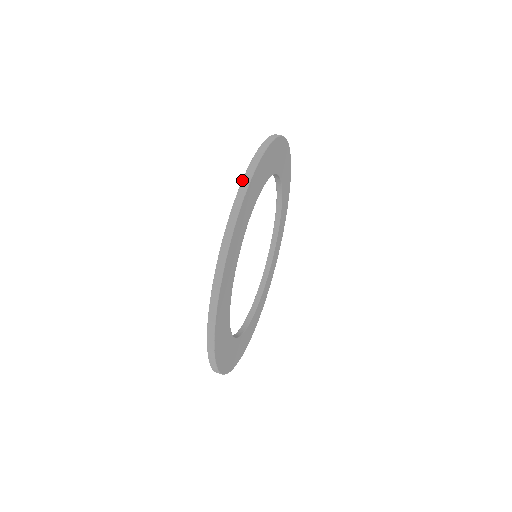
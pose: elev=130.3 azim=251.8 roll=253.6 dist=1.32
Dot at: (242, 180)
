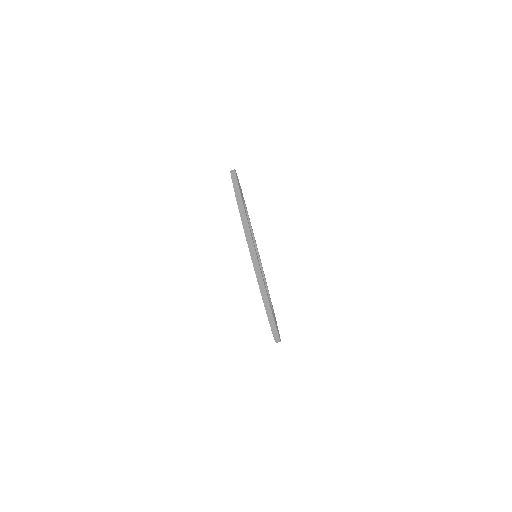
Dot at: (240, 215)
